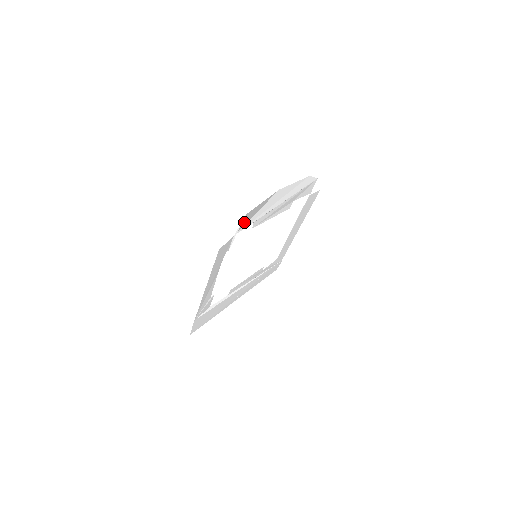
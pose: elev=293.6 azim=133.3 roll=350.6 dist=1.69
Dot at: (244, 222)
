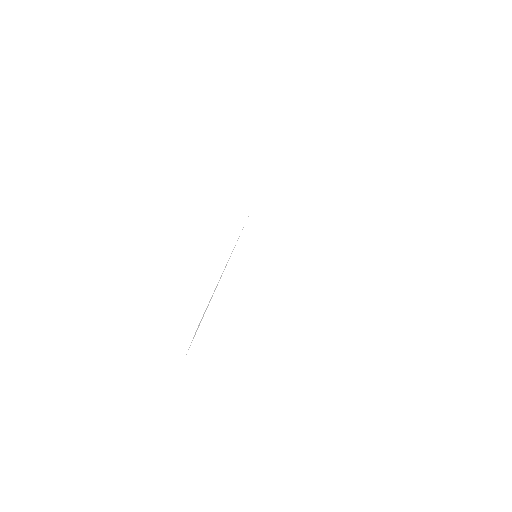
Dot at: occluded
